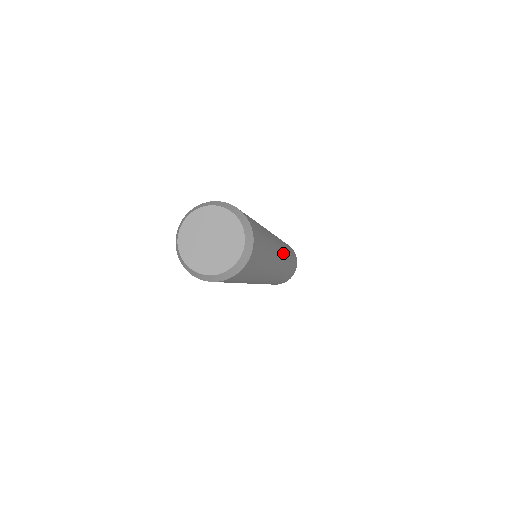
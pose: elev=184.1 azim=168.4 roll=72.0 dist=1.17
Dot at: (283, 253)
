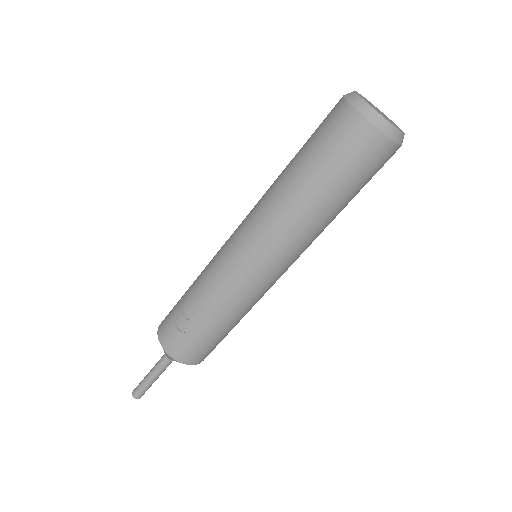
Dot at: occluded
